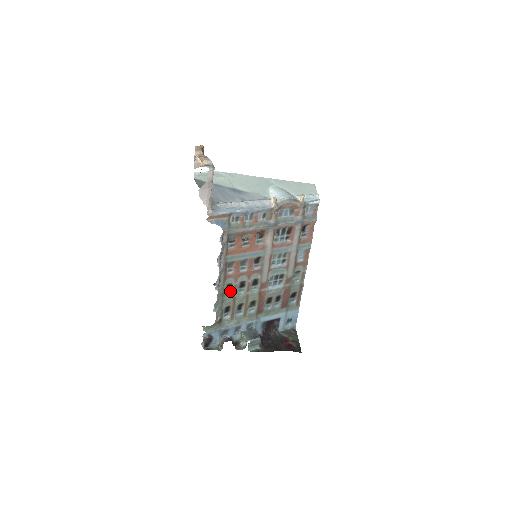
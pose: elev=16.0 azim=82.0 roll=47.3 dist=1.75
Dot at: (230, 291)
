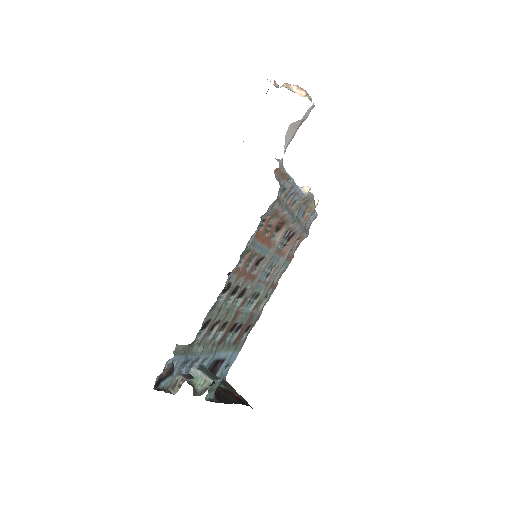
Dot at: (222, 295)
